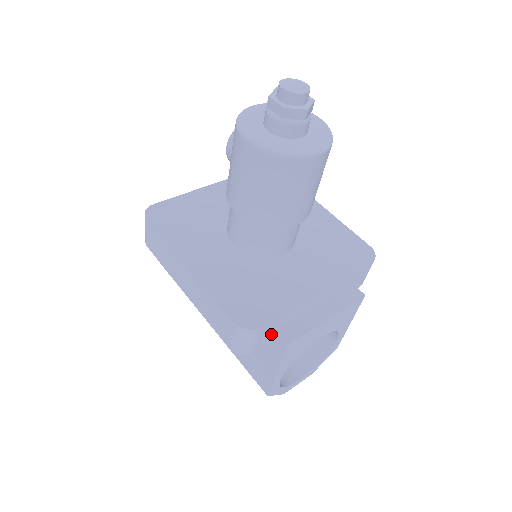
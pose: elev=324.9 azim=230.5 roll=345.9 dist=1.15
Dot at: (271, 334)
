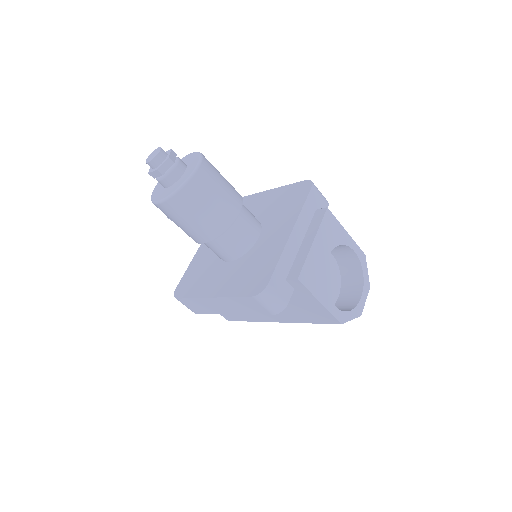
Dot at: (286, 283)
